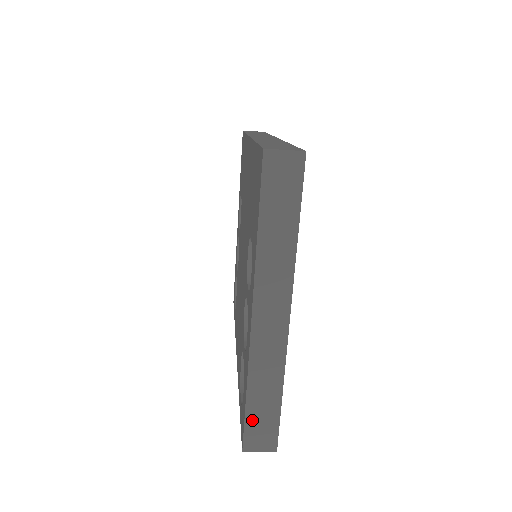
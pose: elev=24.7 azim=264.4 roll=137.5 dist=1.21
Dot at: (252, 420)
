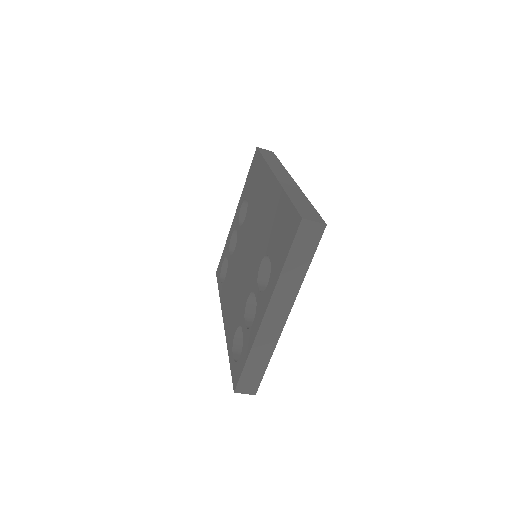
Dot at: (246, 374)
